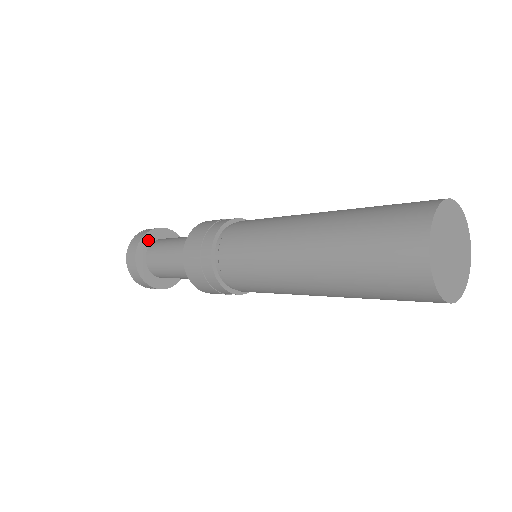
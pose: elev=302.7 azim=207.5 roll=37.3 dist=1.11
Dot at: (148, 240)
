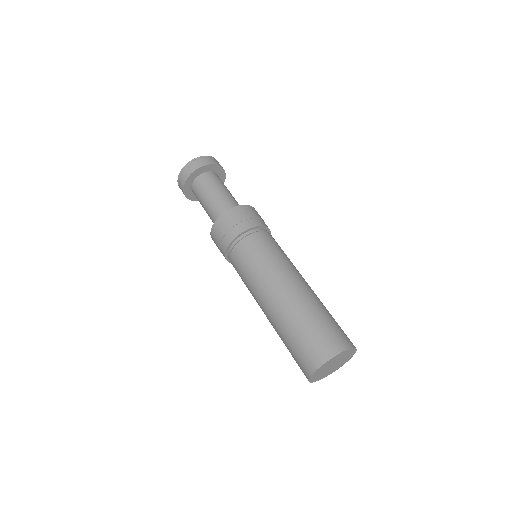
Dot at: (203, 170)
